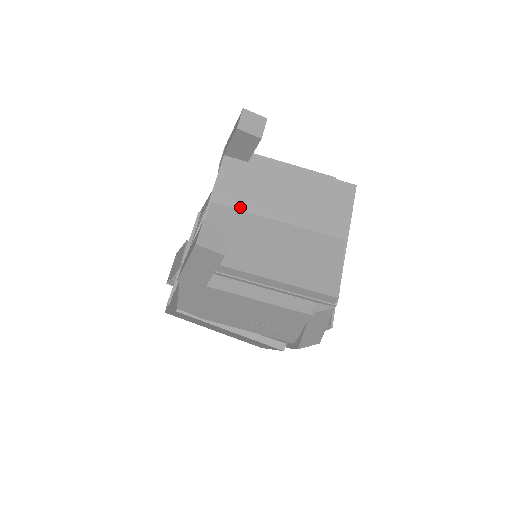
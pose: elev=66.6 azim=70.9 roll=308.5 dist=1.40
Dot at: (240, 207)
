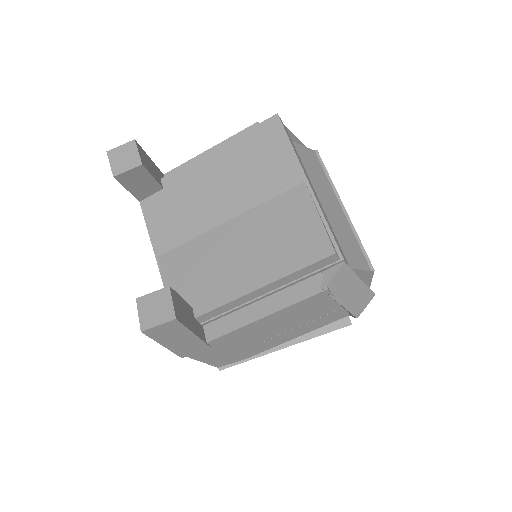
Dot at: (185, 239)
